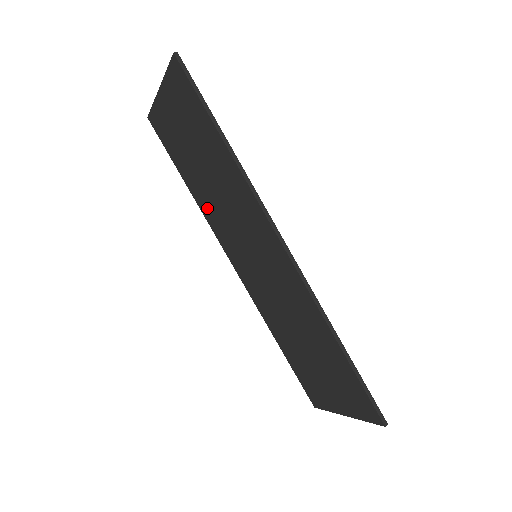
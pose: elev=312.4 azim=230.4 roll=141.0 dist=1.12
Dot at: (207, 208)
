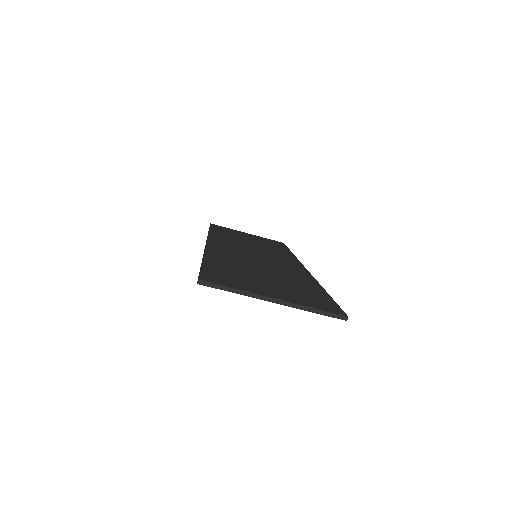
Dot at: occluded
